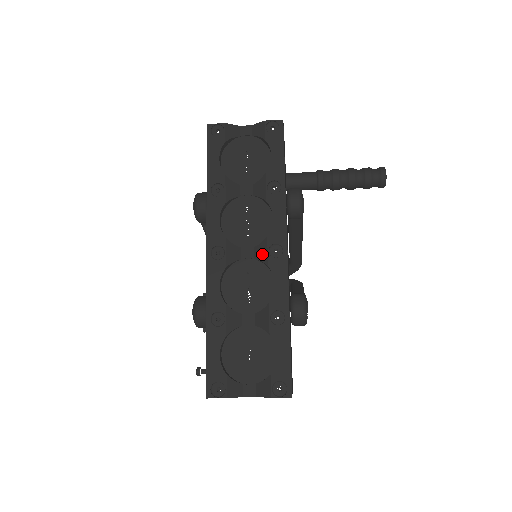
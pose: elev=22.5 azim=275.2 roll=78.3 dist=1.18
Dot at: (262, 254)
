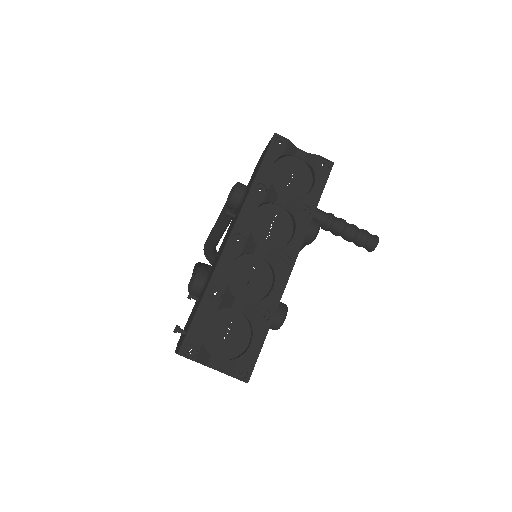
Dot at: (273, 258)
